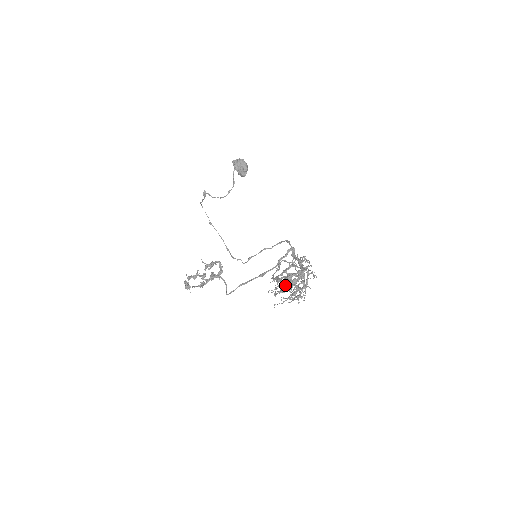
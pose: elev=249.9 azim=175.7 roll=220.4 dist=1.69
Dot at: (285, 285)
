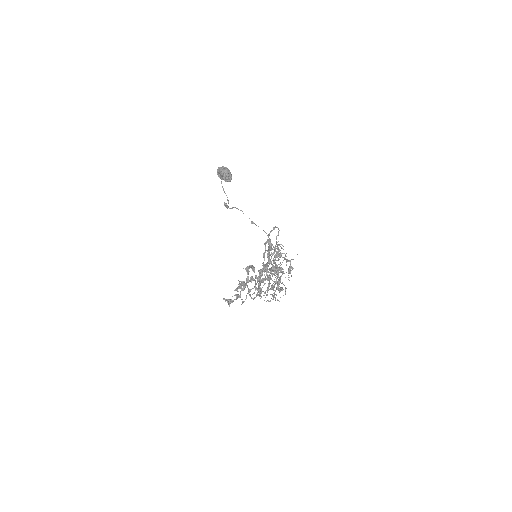
Dot at: (255, 289)
